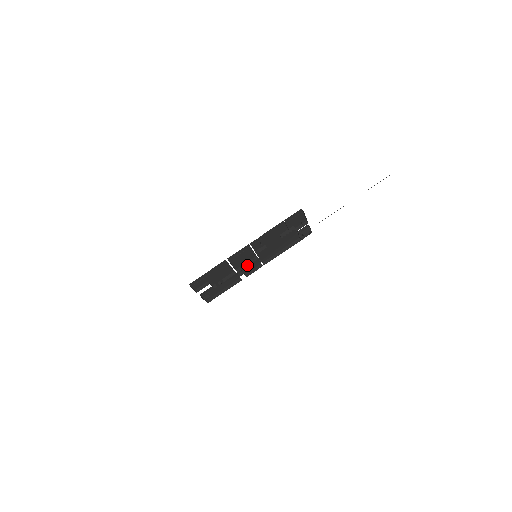
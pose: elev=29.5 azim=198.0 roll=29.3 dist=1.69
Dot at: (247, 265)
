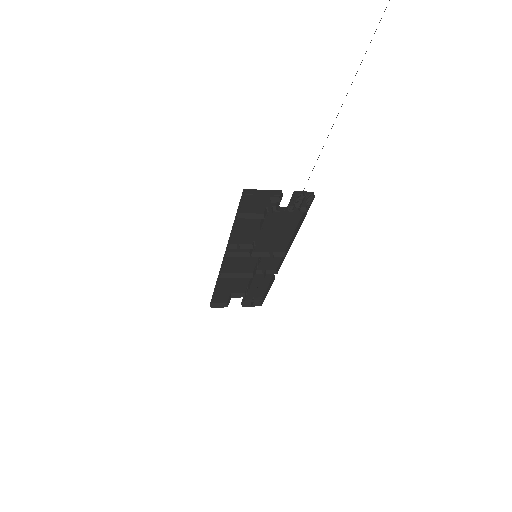
Dot at: (256, 267)
